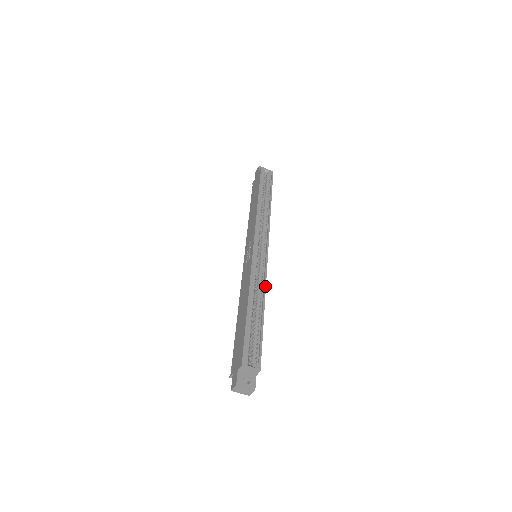
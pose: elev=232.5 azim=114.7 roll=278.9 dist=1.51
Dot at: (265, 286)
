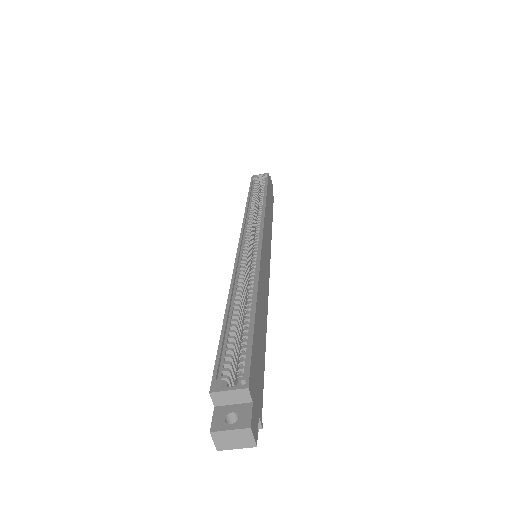
Dot at: (257, 274)
